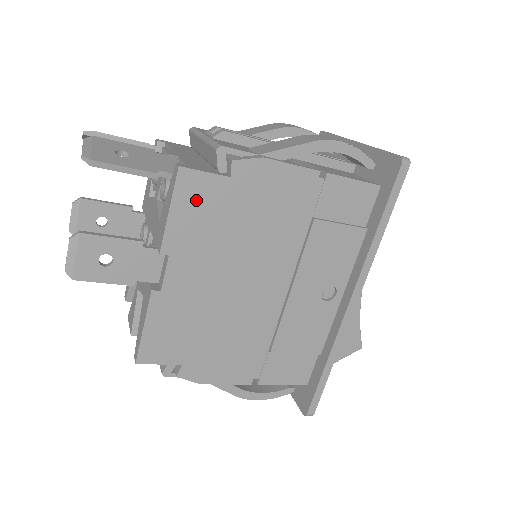
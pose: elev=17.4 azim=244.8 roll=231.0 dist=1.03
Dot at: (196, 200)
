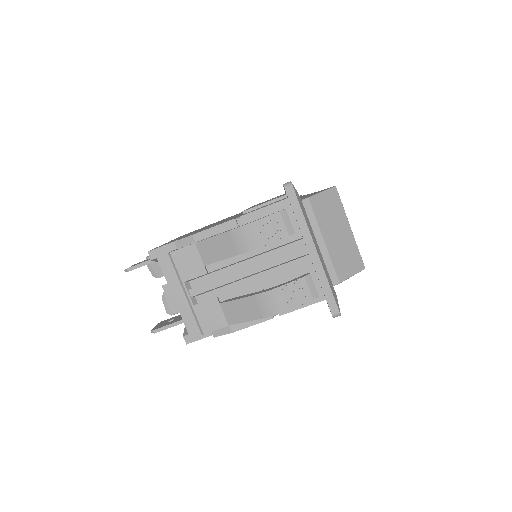
Dot at: occluded
